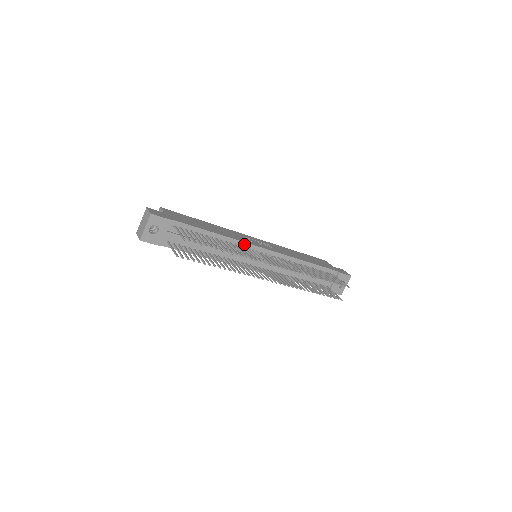
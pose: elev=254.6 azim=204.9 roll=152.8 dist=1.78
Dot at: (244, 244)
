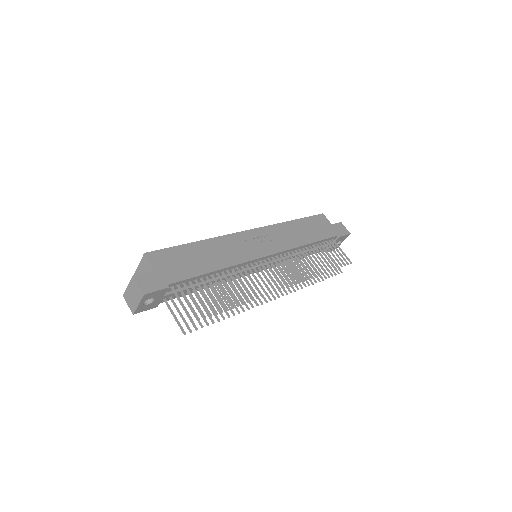
Dot at: (247, 263)
